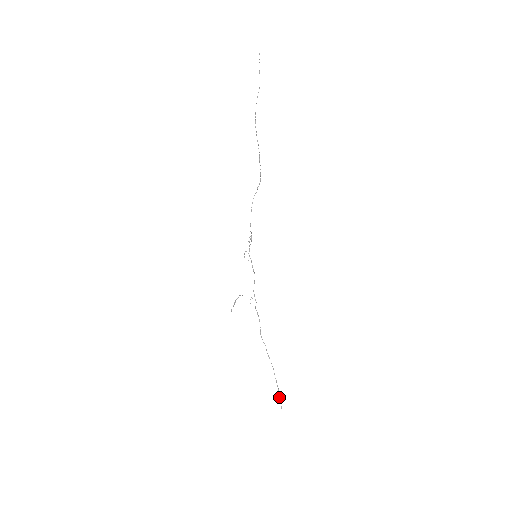
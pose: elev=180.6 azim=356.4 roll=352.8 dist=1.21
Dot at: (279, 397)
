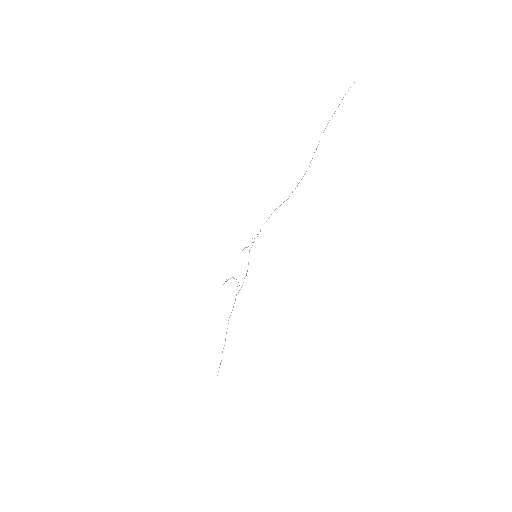
Dot at: occluded
